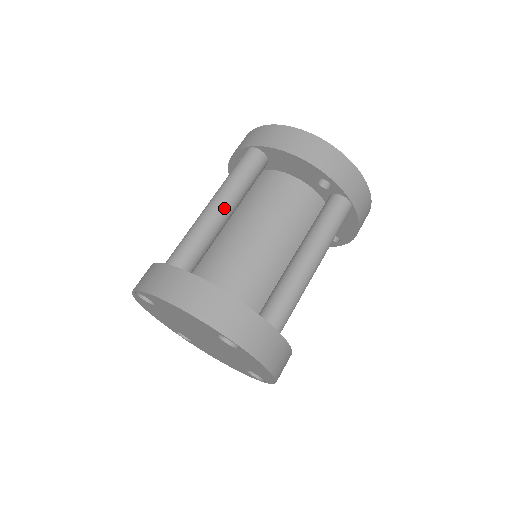
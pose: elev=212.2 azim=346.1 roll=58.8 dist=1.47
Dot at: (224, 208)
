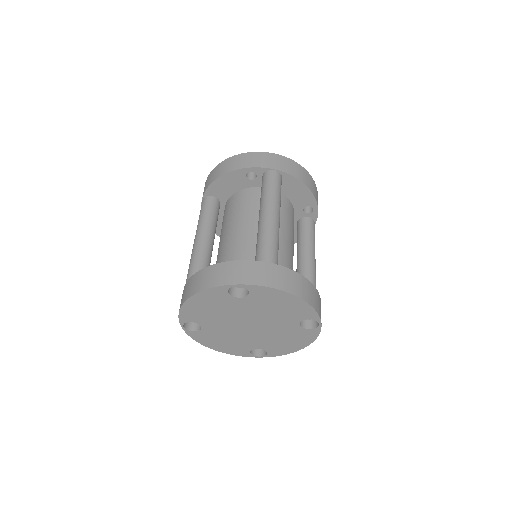
Dot at: (202, 237)
